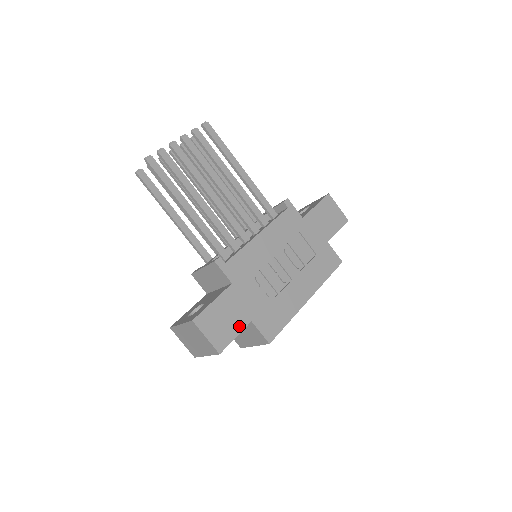
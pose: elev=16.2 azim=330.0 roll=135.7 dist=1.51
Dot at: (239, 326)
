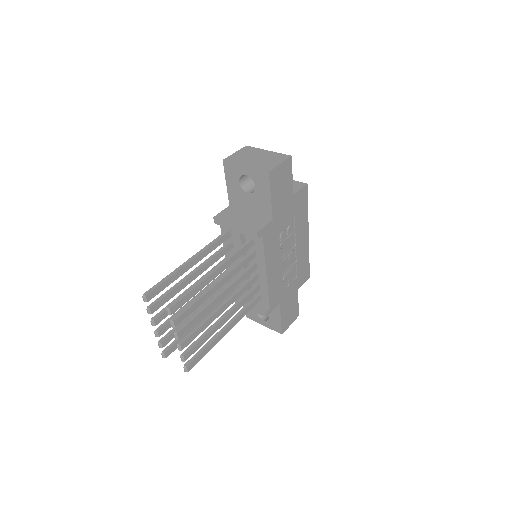
Dot at: (296, 300)
